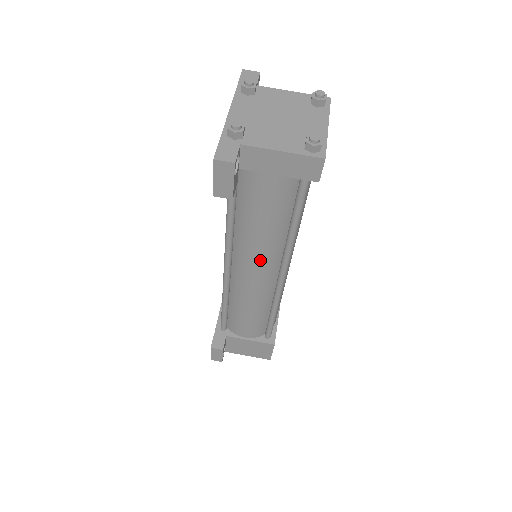
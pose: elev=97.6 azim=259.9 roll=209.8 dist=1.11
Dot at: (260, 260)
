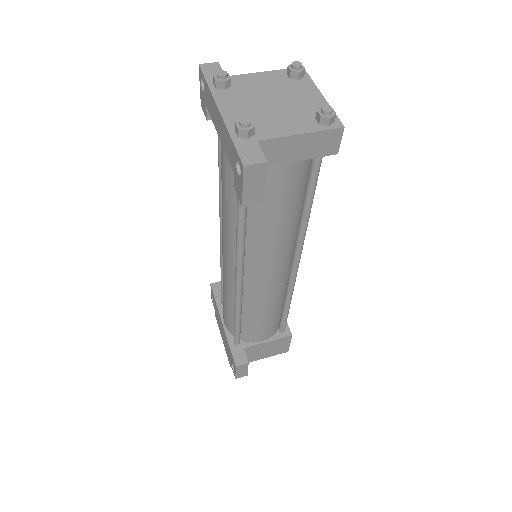
Dot at: (276, 257)
